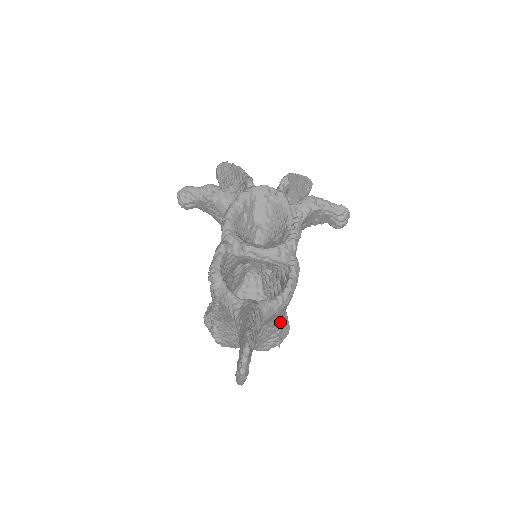
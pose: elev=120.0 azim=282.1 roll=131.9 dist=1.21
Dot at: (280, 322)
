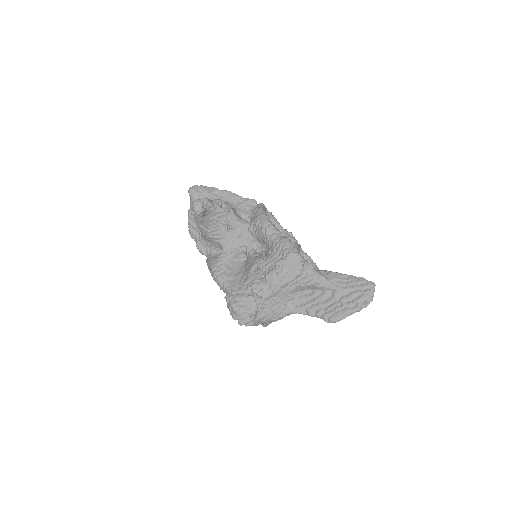
Dot at: occluded
